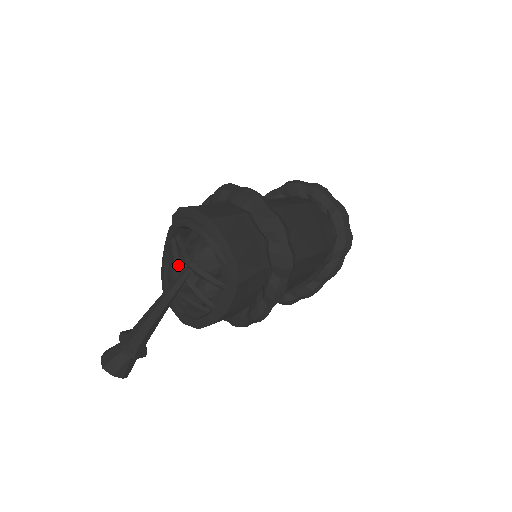
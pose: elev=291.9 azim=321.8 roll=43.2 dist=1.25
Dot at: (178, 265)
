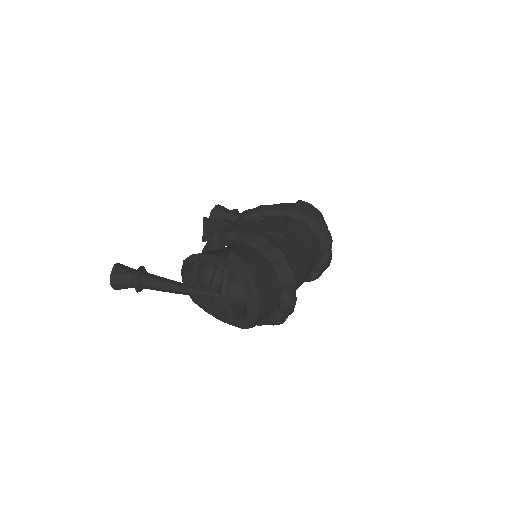
Dot at: (213, 285)
